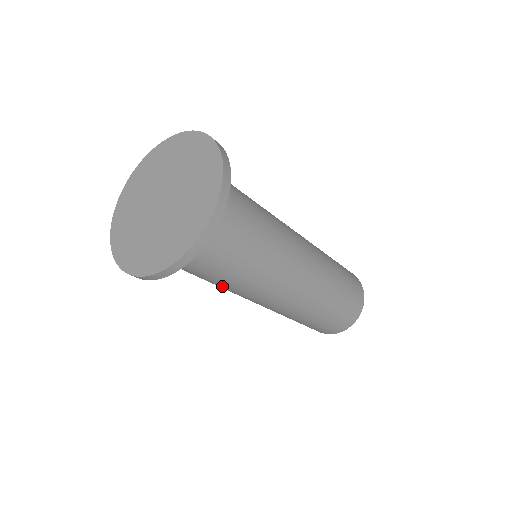
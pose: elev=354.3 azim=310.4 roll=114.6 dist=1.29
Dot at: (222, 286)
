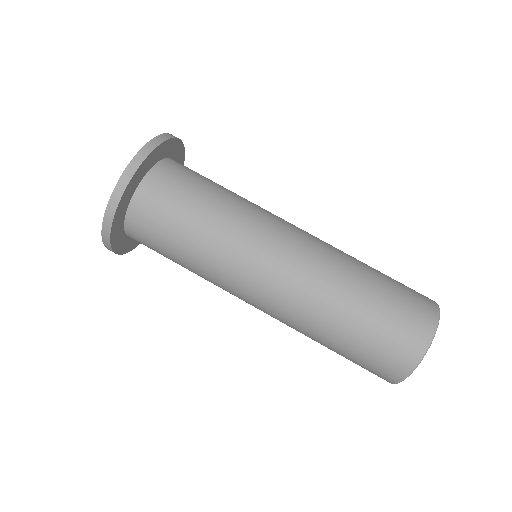
Dot at: (203, 263)
